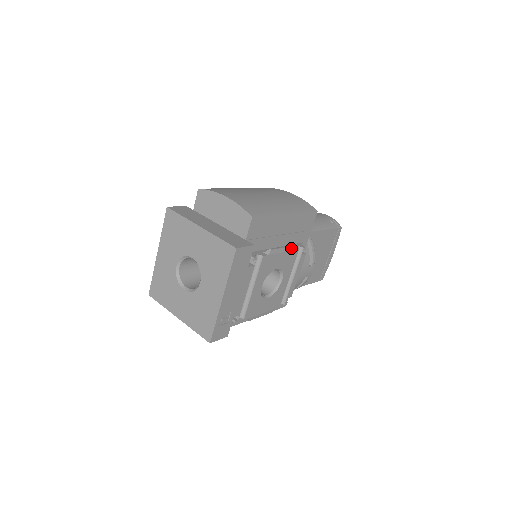
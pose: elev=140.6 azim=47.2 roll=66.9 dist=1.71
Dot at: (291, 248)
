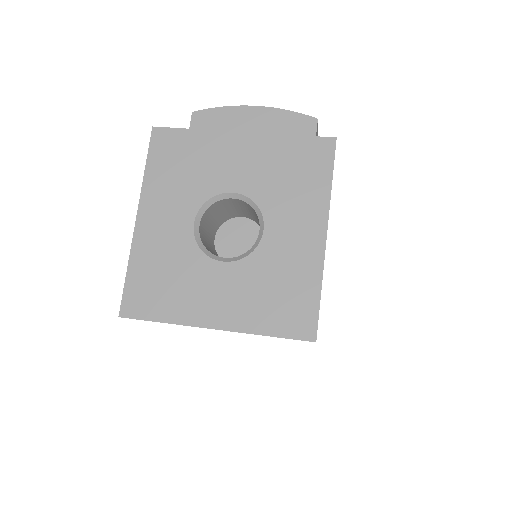
Dot at: occluded
